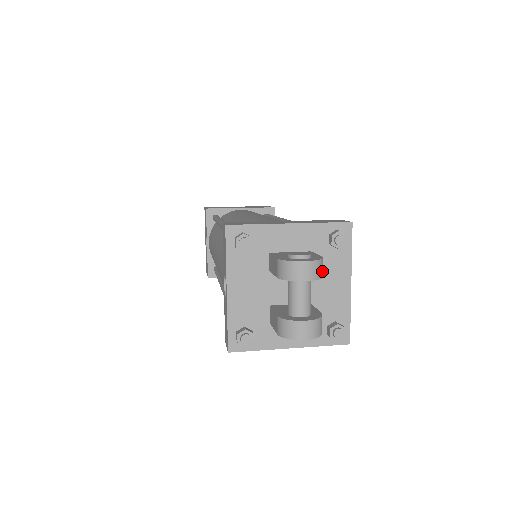
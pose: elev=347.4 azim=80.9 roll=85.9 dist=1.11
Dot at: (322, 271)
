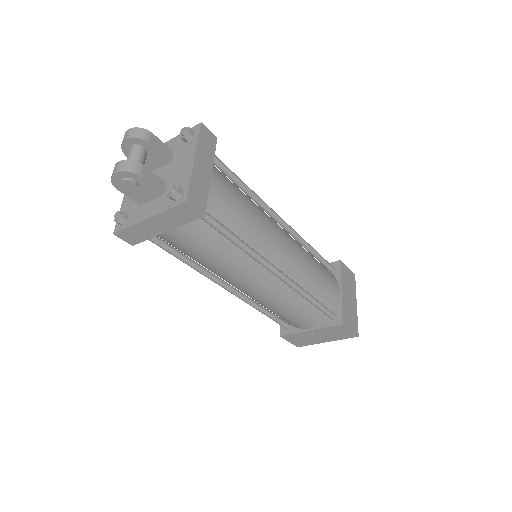
Dot at: (143, 136)
